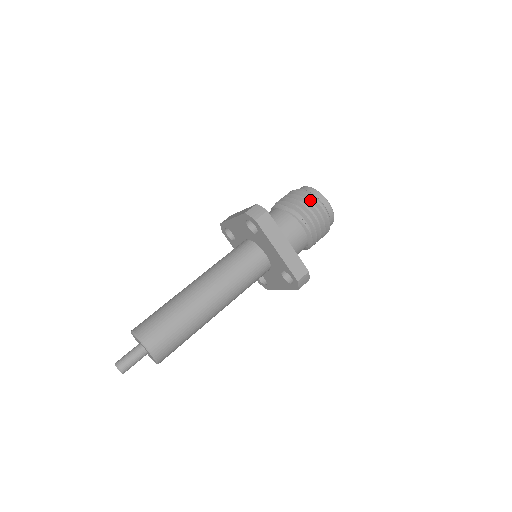
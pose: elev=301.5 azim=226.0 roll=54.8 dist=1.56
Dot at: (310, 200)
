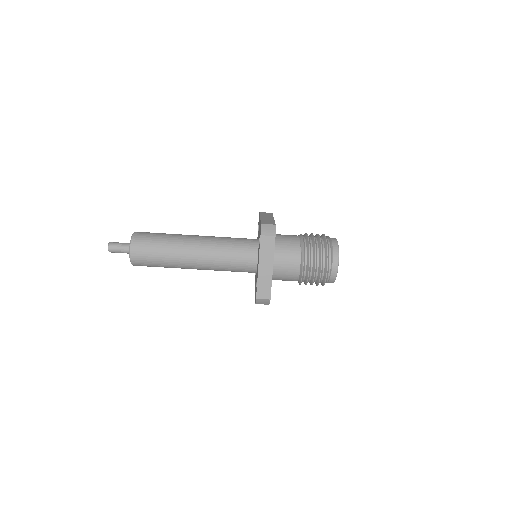
Dot at: (325, 254)
